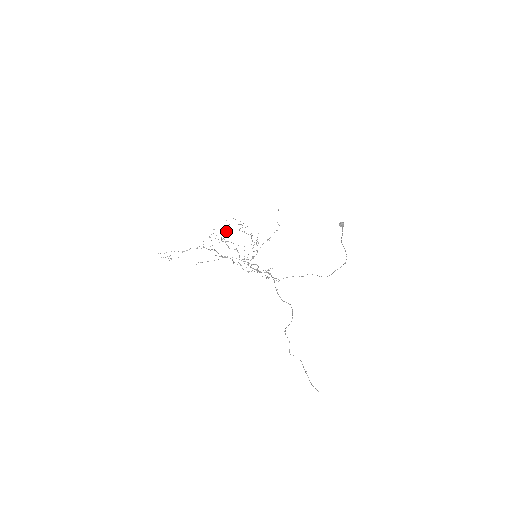
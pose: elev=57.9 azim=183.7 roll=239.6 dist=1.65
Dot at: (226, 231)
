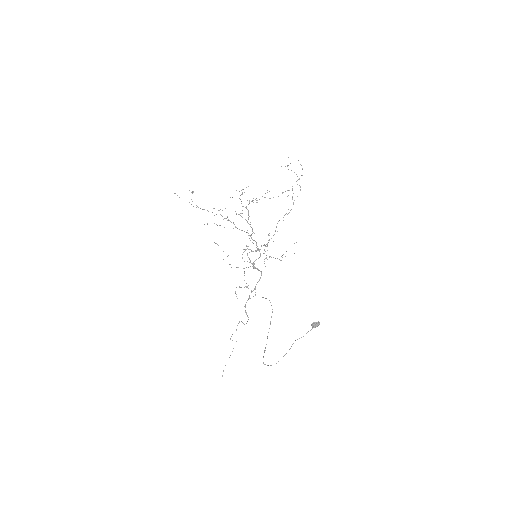
Dot at: (256, 200)
